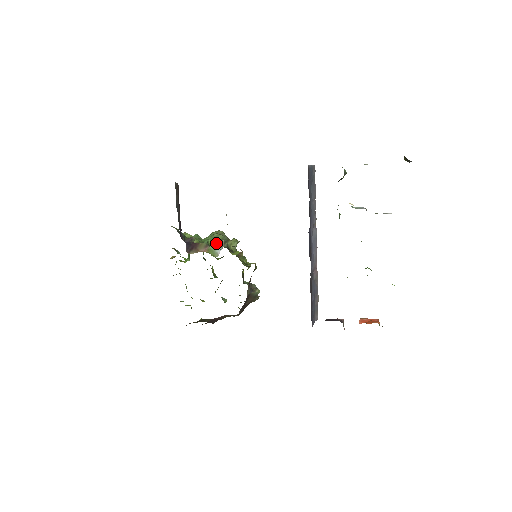
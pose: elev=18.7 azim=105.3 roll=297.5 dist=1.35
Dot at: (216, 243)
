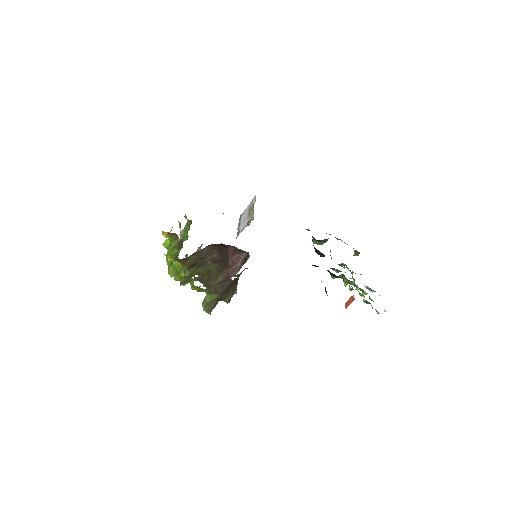
Dot at: occluded
